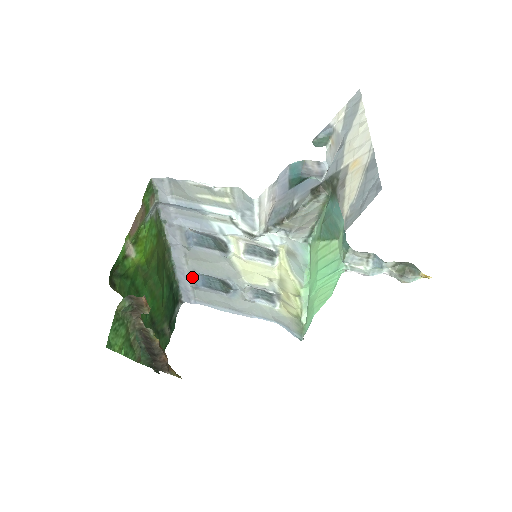
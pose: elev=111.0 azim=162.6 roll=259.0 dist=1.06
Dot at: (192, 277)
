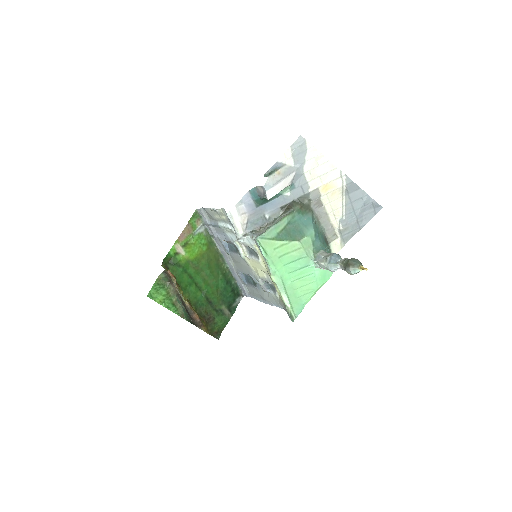
Dot at: (239, 275)
